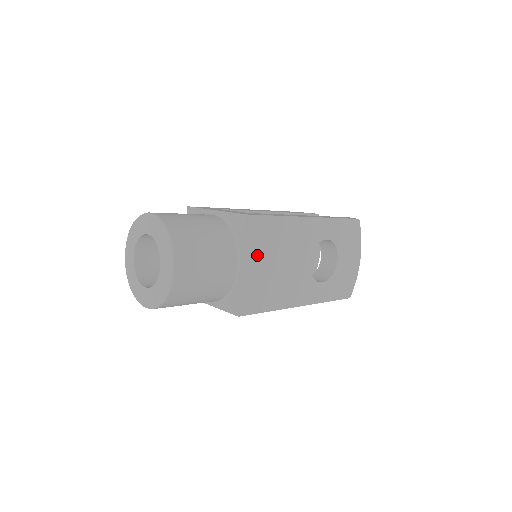
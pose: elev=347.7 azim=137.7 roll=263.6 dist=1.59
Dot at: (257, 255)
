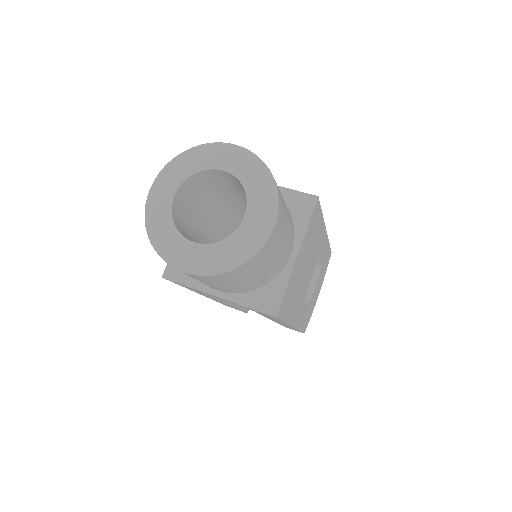
Dot at: (304, 249)
